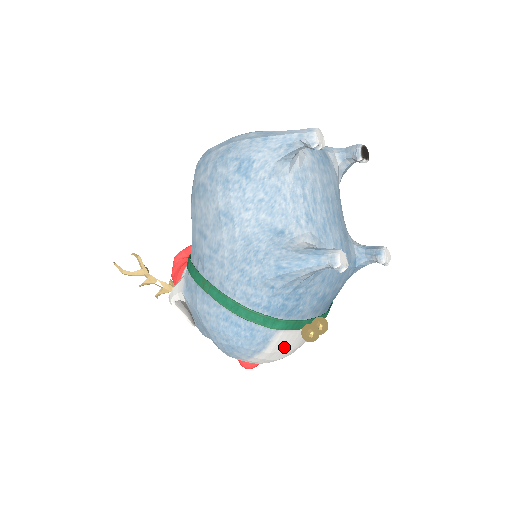
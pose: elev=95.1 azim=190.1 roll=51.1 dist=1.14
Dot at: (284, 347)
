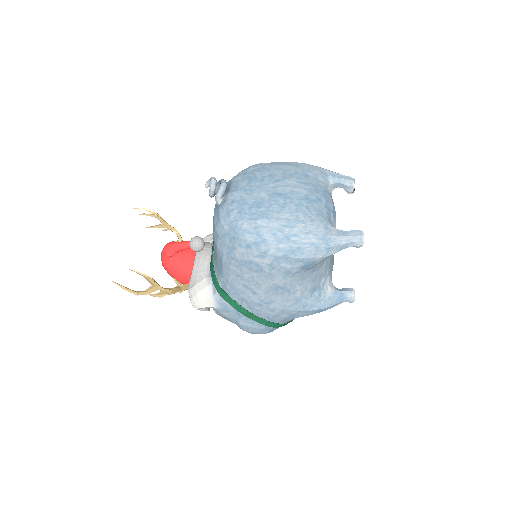
Dot at: occluded
